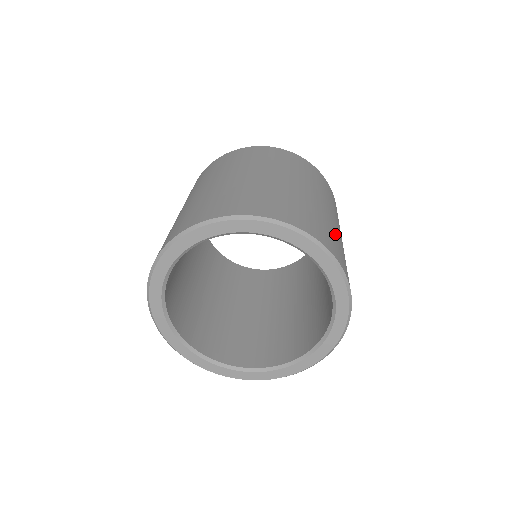
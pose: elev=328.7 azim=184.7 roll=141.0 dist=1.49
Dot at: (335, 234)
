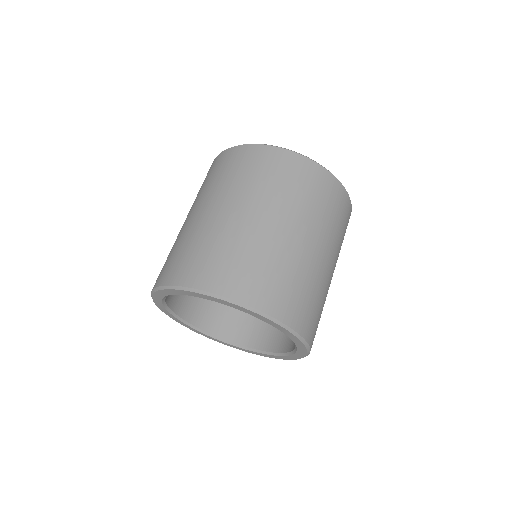
Dot at: occluded
